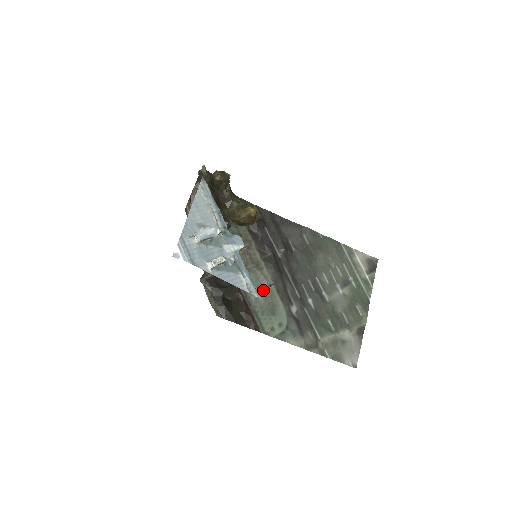
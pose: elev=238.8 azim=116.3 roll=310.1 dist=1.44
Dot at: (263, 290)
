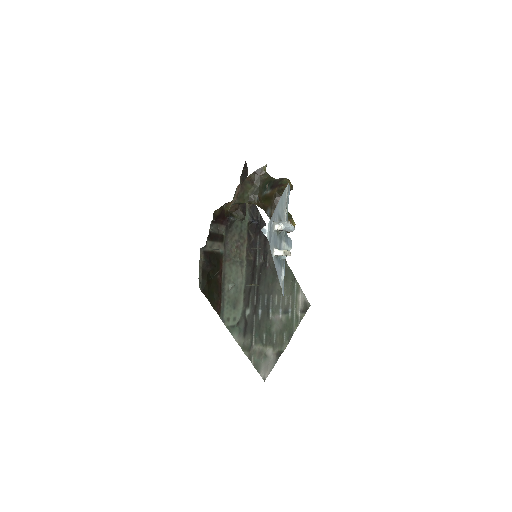
Dot at: (236, 284)
